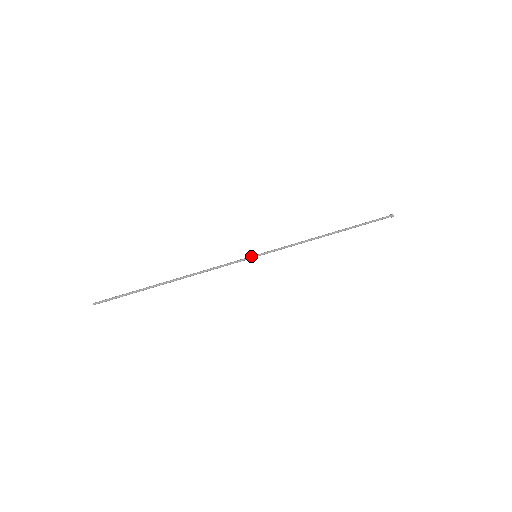
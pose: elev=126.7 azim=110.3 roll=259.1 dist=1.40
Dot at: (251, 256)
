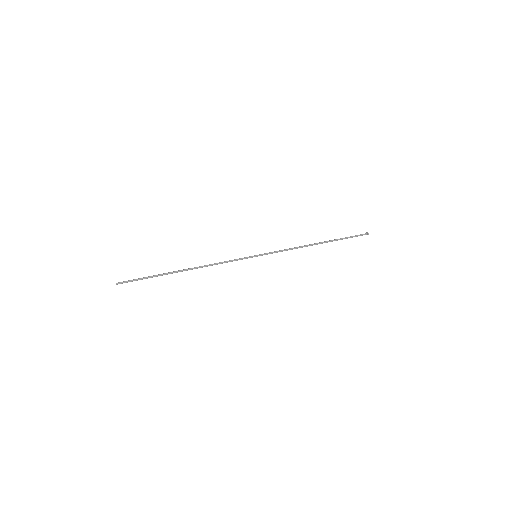
Dot at: (252, 256)
